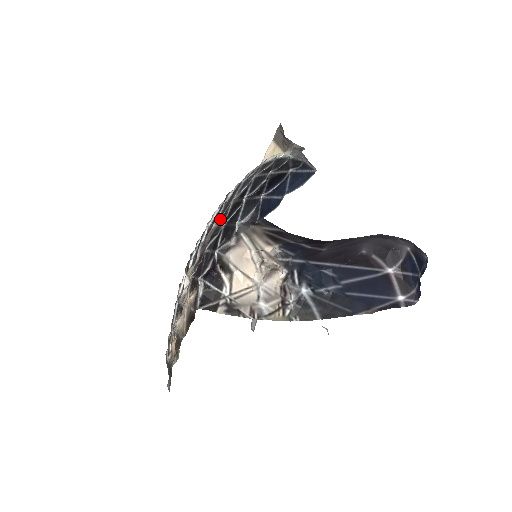
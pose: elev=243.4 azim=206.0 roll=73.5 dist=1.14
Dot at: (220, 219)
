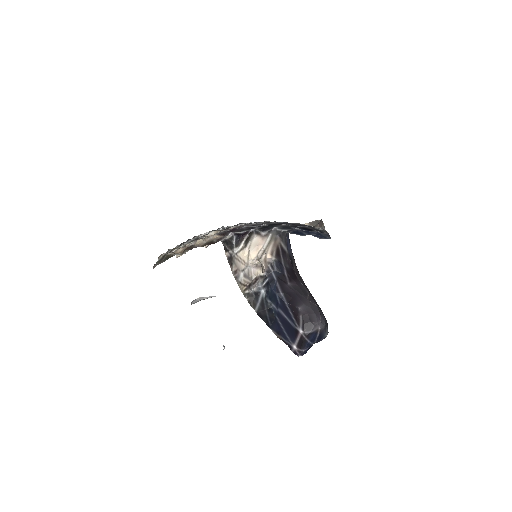
Dot at: (260, 223)
